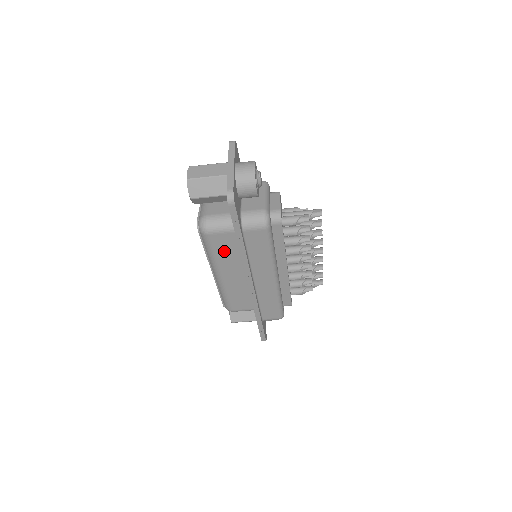
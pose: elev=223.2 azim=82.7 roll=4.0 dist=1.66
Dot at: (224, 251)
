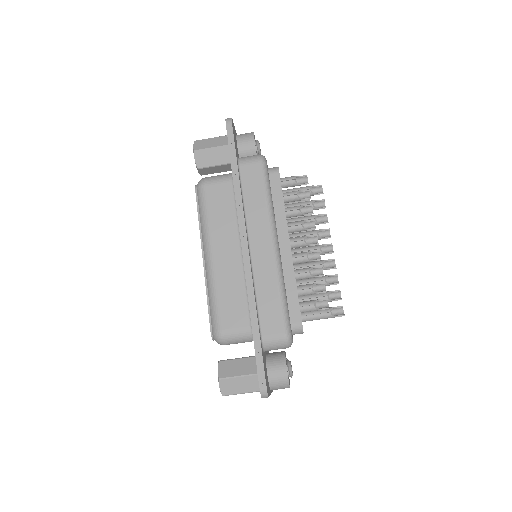
Dot at: (219, 210)
